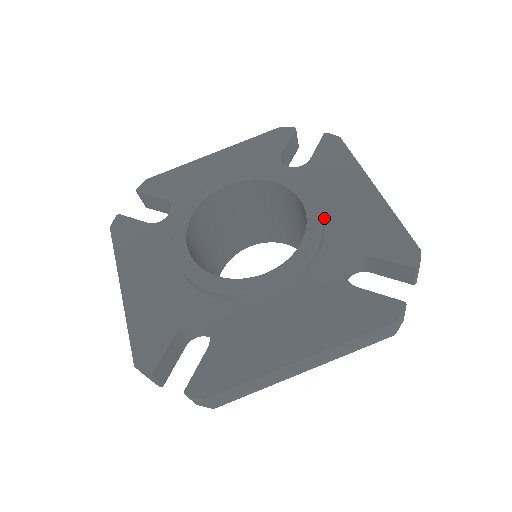
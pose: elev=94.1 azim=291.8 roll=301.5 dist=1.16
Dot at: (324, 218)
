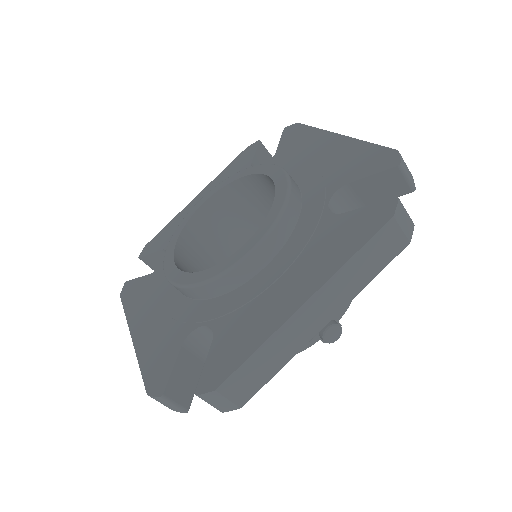
Dot at: (298, 182)
